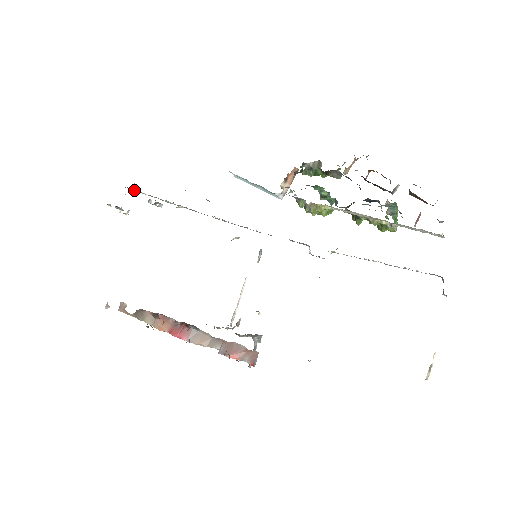
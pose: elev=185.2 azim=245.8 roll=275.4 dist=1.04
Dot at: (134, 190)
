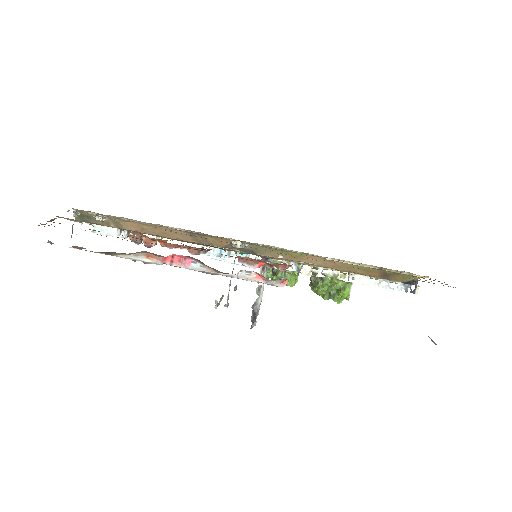
Dot at: occluded
